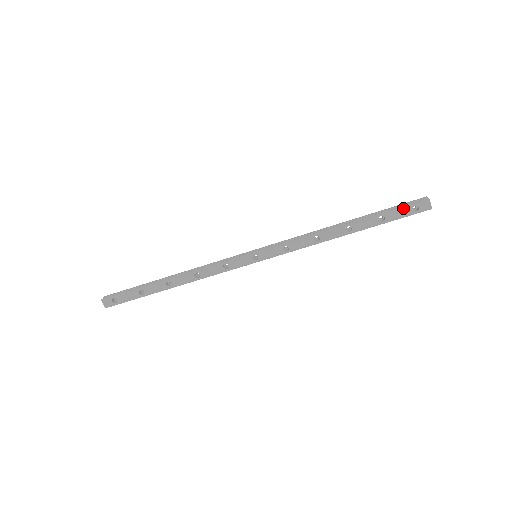
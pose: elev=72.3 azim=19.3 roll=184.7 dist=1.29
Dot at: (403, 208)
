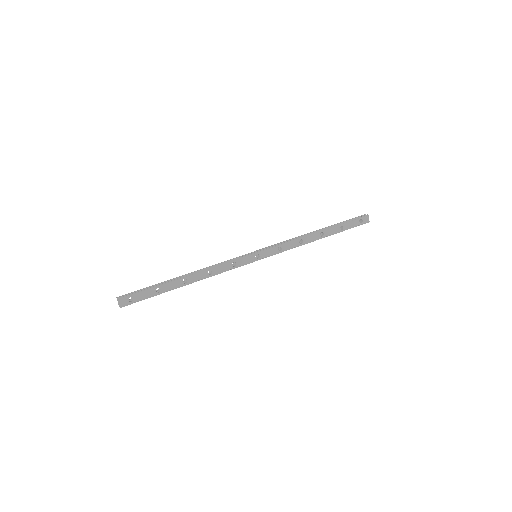
Dot at: (354, 221)
